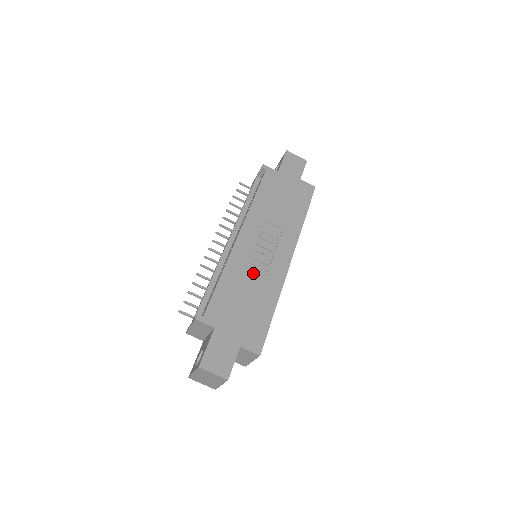
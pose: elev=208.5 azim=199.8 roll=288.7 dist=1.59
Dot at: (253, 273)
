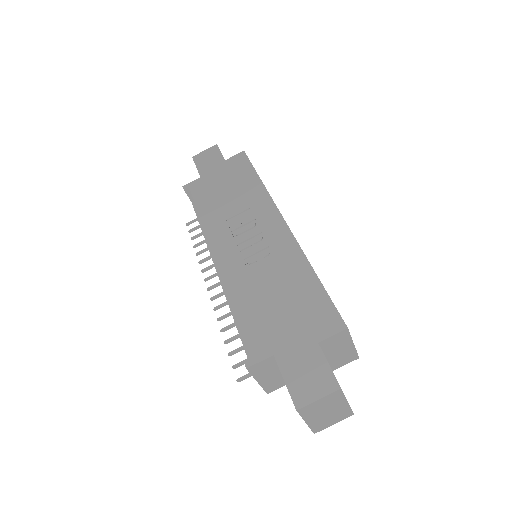
Dot at: (260, 268)
